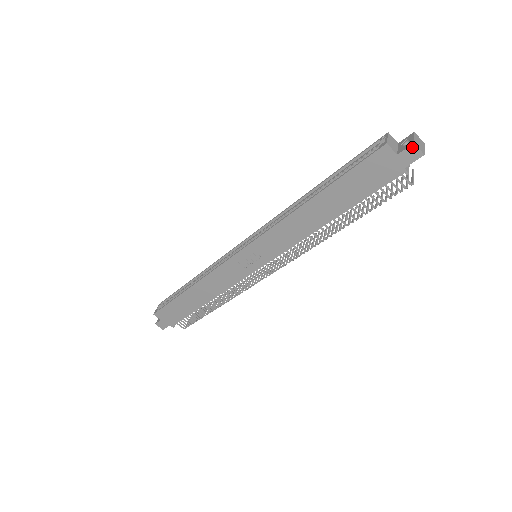
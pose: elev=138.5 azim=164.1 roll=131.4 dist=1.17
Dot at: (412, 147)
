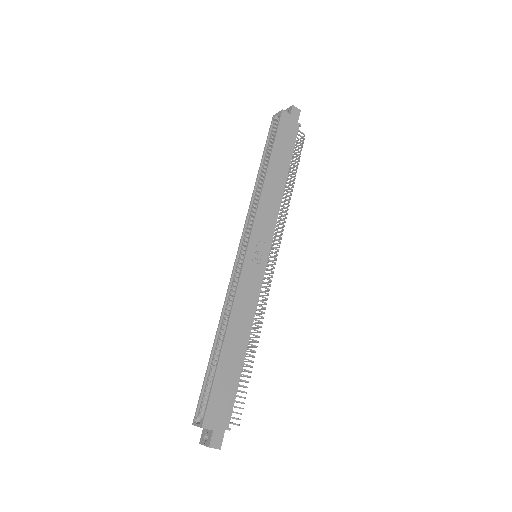
Dot at: (293, 108)
